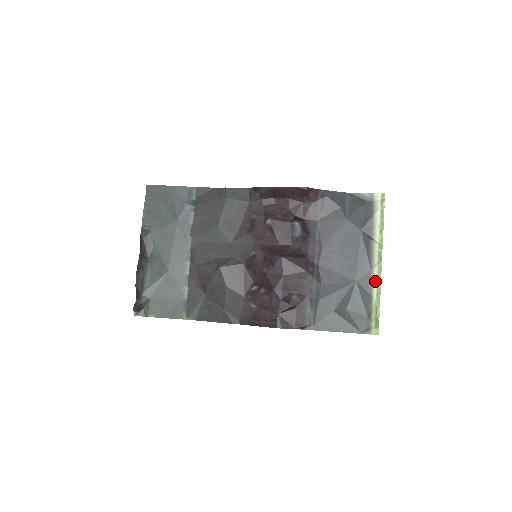
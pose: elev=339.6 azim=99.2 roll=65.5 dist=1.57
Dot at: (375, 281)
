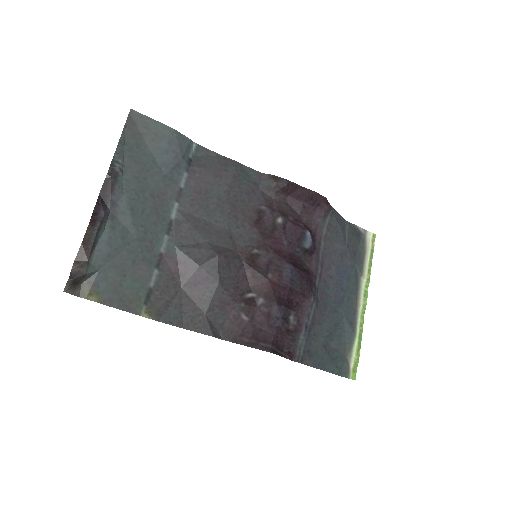
Dot at: (359, 320)
